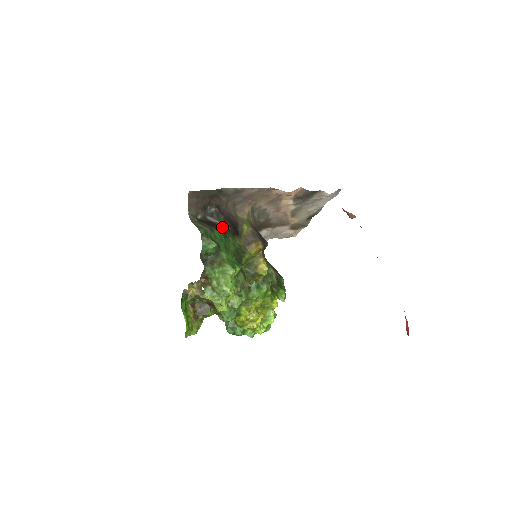
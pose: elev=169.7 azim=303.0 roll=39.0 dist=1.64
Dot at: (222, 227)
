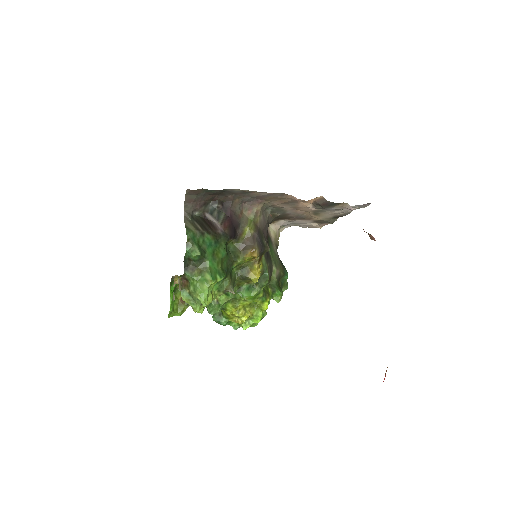
Dot at: (217, 230)
